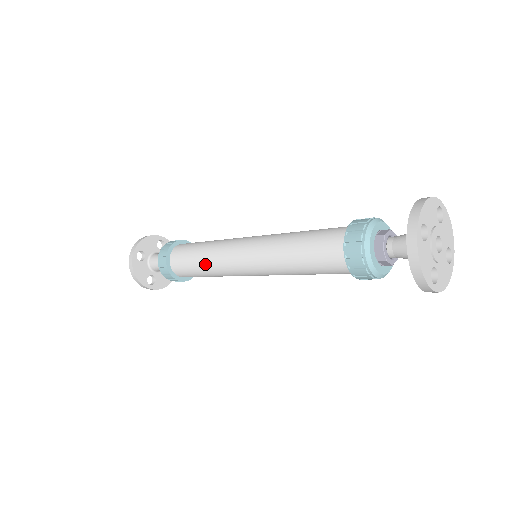
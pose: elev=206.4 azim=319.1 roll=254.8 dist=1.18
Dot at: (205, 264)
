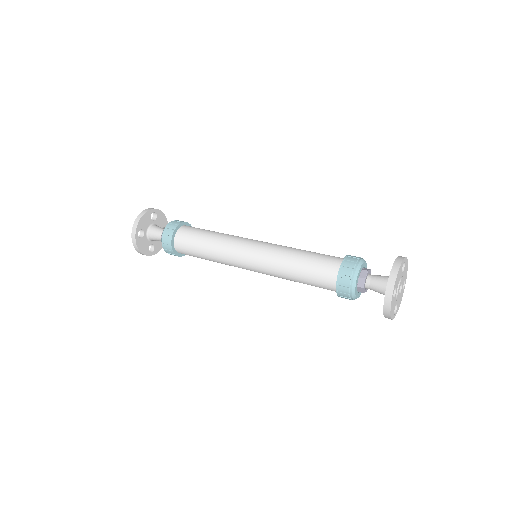
Dot at: (212, 258)
